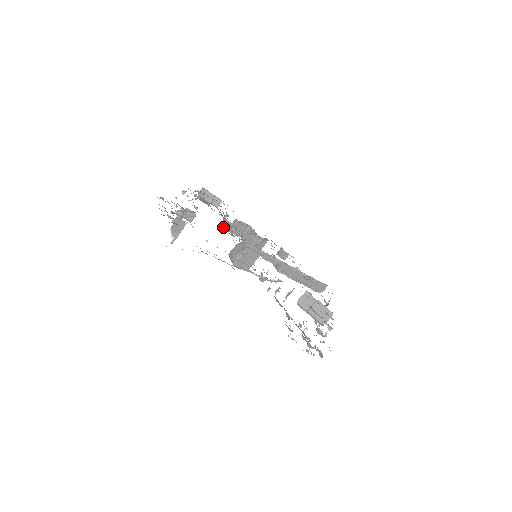
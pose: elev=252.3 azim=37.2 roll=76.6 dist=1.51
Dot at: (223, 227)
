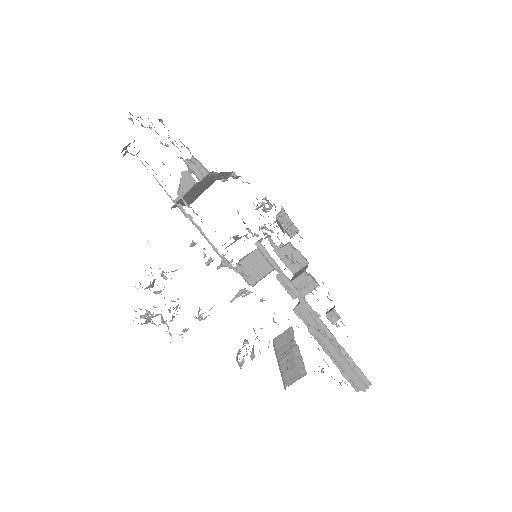
Dot at: occluded
